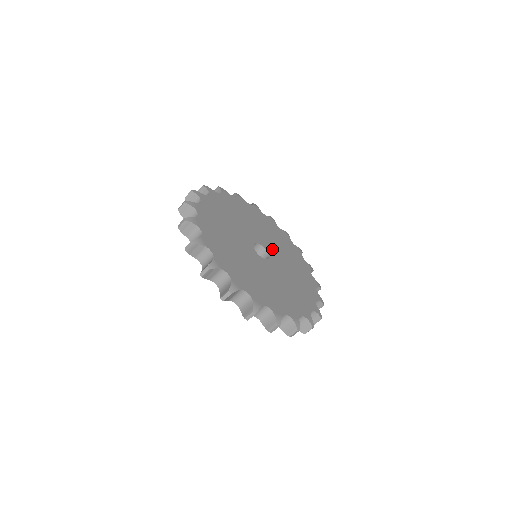
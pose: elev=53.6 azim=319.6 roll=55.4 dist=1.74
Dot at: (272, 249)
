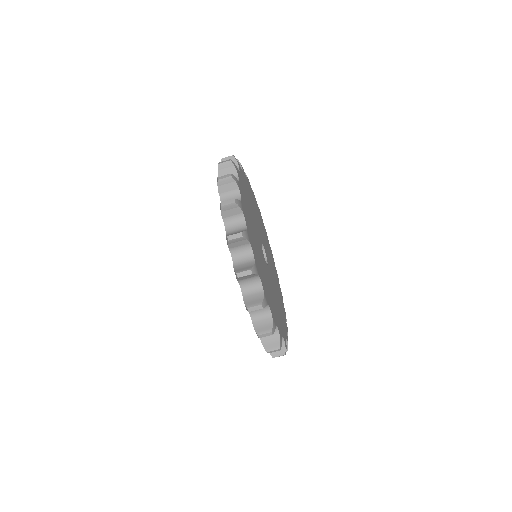
Dot at: (271, 271)
